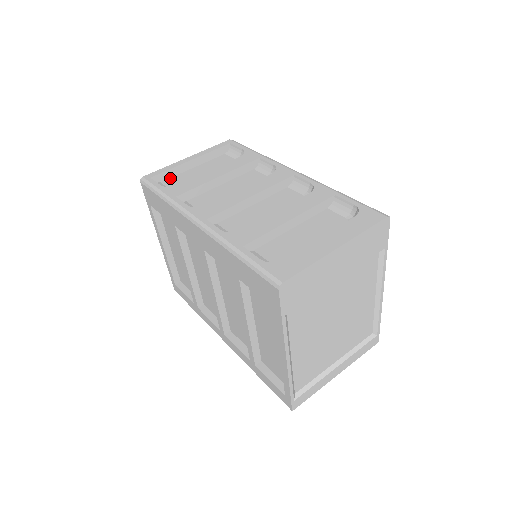
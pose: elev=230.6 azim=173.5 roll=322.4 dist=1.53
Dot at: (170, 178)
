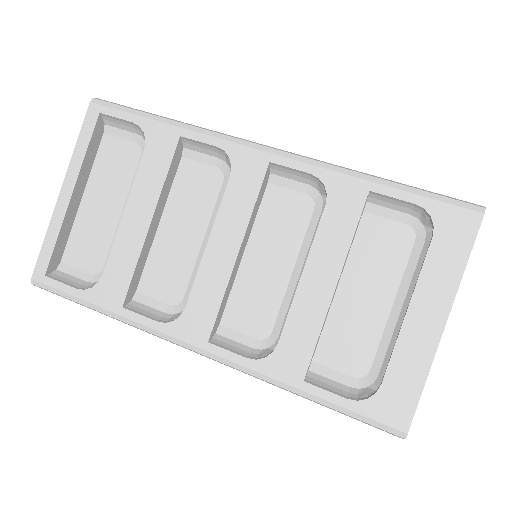
Dot at: (67, 245)
